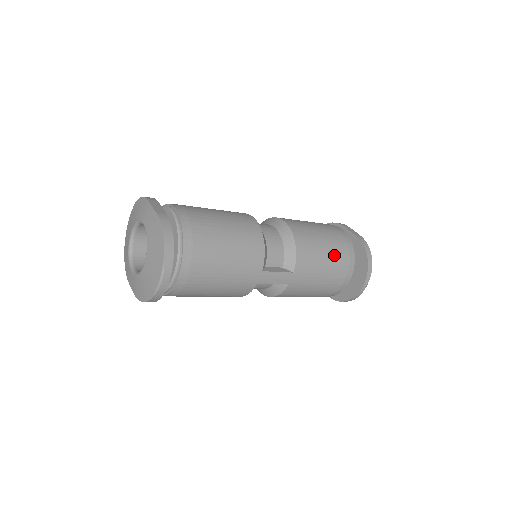
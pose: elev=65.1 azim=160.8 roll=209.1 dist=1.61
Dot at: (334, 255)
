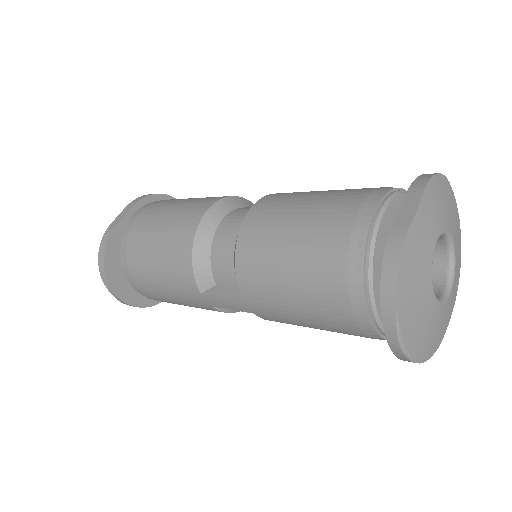
Dot at: (308, 276)
